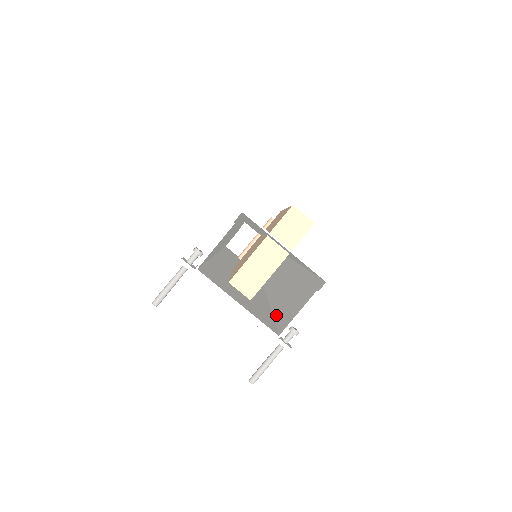
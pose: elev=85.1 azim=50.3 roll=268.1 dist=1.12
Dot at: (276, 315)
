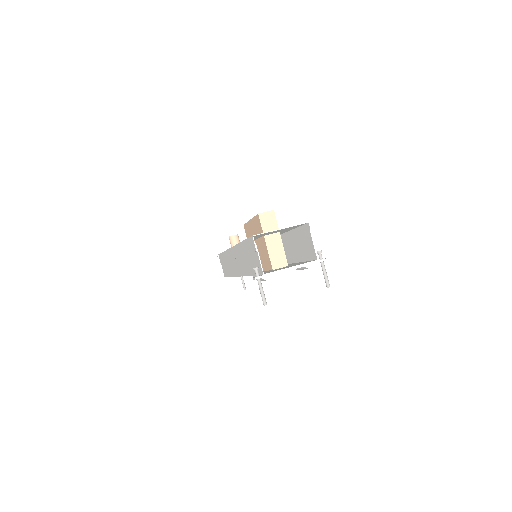
Dot at: (303, 259)
